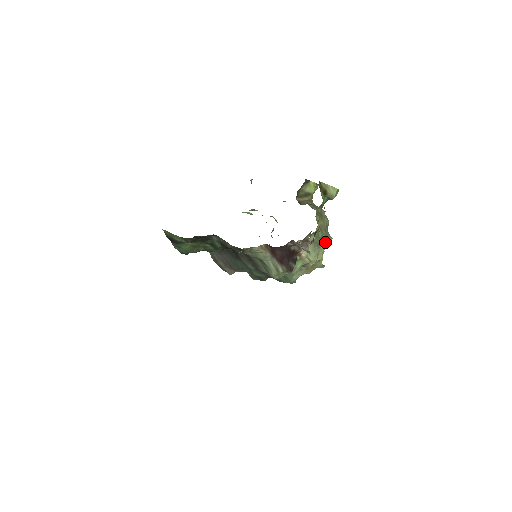
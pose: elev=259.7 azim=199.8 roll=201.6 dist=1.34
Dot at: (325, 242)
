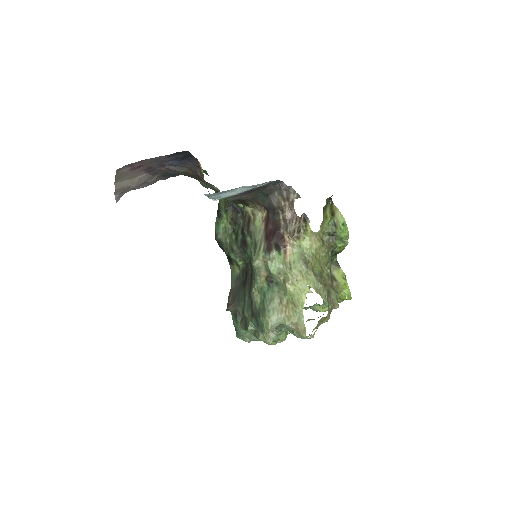
Dot at: (316, 280)
